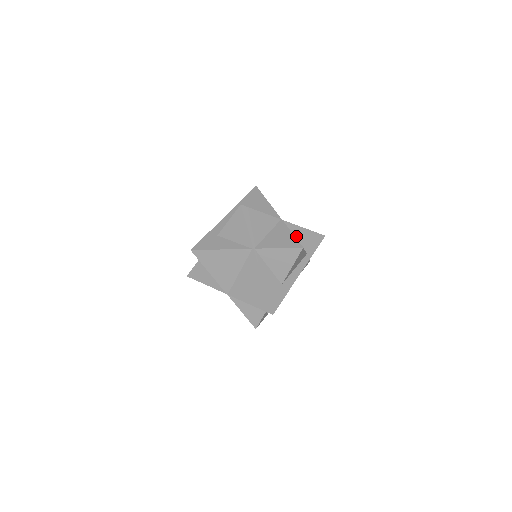
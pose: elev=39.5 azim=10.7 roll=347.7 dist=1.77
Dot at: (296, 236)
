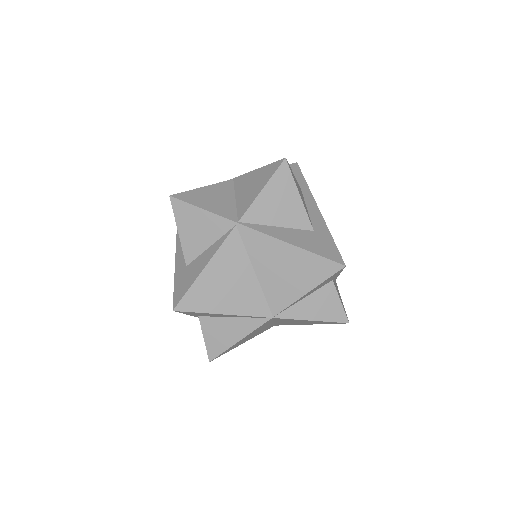
Dot at: occluded
